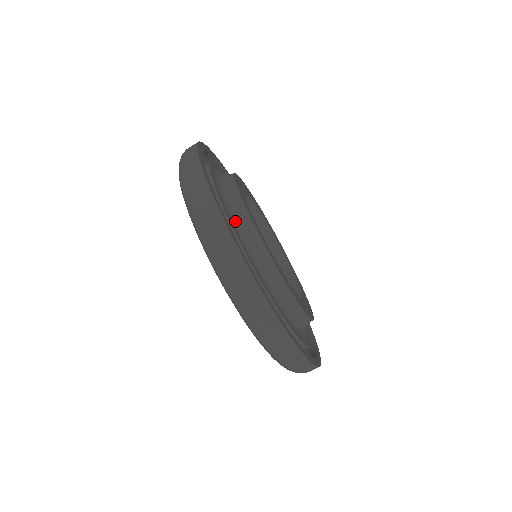
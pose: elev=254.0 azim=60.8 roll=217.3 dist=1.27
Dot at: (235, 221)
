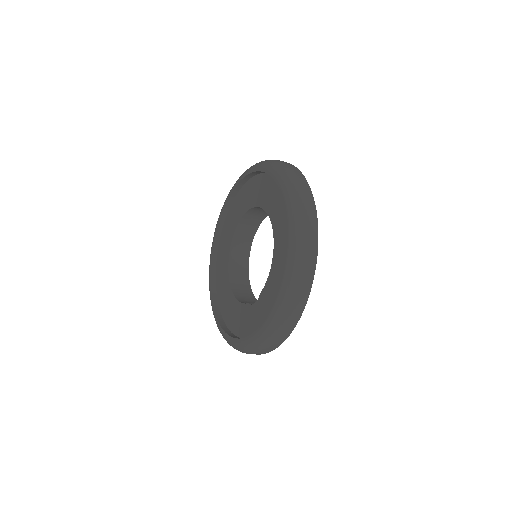
Dot at: occluded
